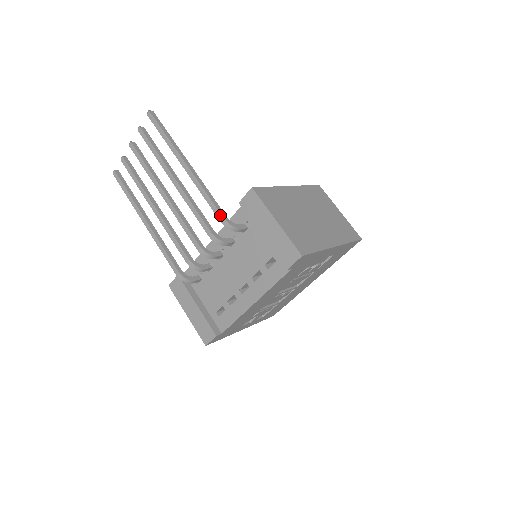
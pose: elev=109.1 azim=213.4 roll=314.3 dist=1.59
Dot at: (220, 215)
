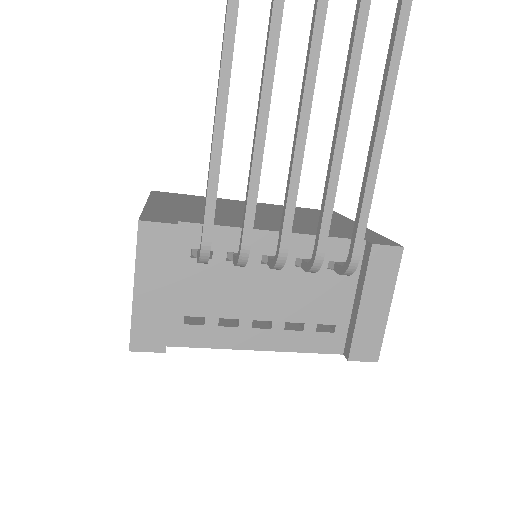
Dot at: (360, 250)
